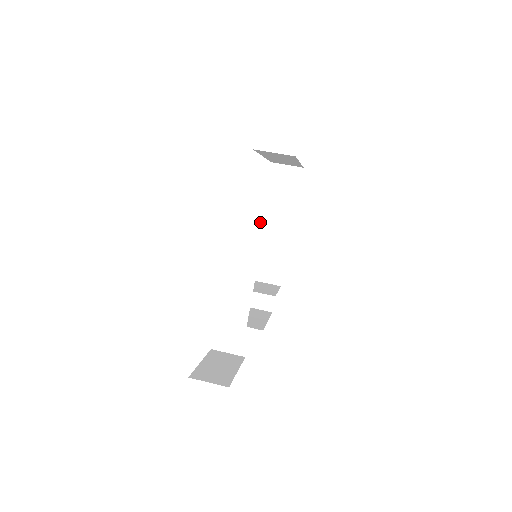
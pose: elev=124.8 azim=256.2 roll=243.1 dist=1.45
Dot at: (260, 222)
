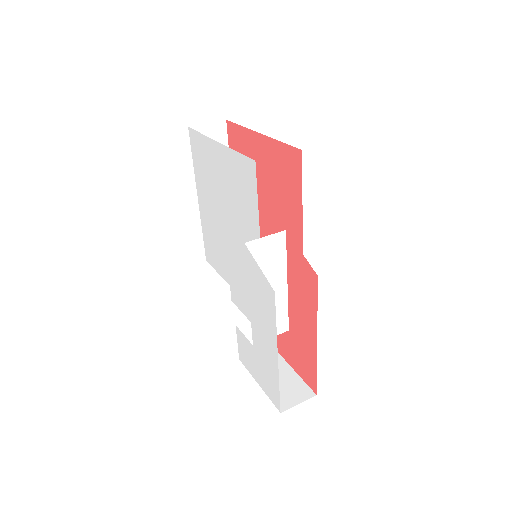
Dot at: (280, 234)
